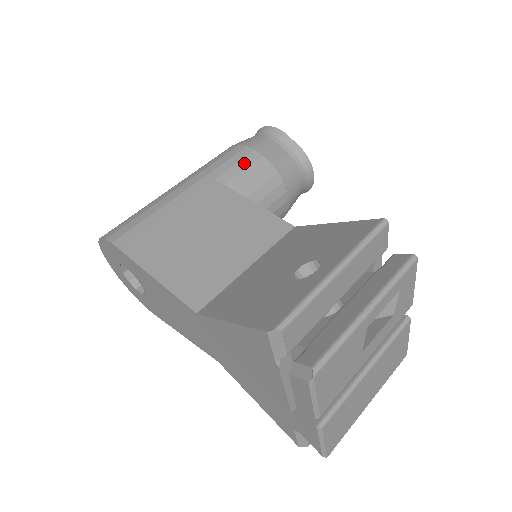
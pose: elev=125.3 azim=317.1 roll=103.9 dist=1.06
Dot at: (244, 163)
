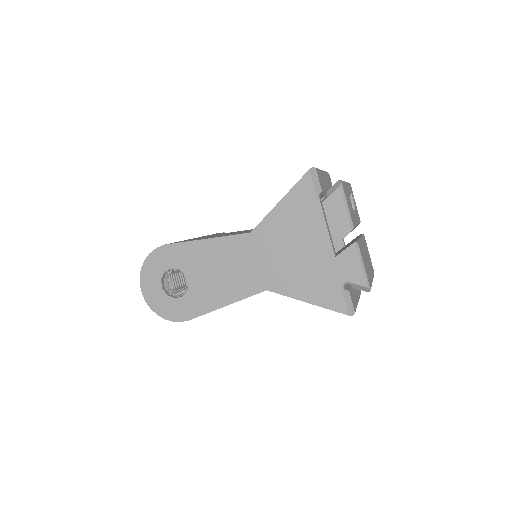
Dot at: occluded
